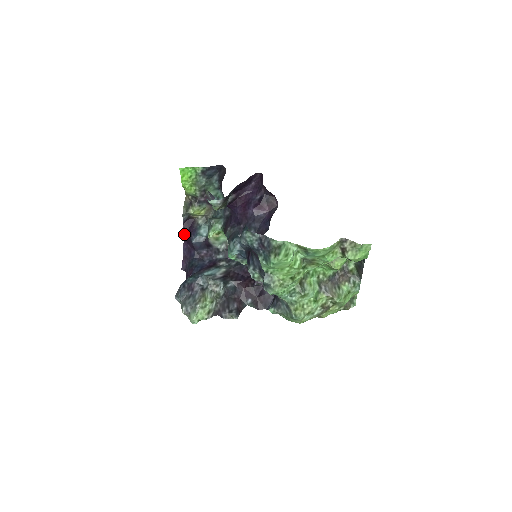
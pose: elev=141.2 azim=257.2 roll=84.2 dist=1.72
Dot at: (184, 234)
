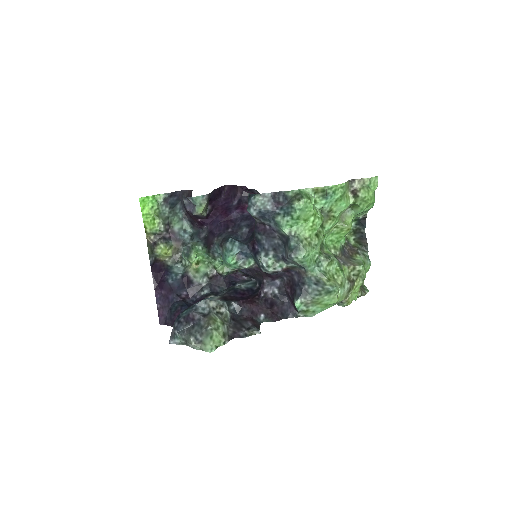
Dot at: (154, 281)
